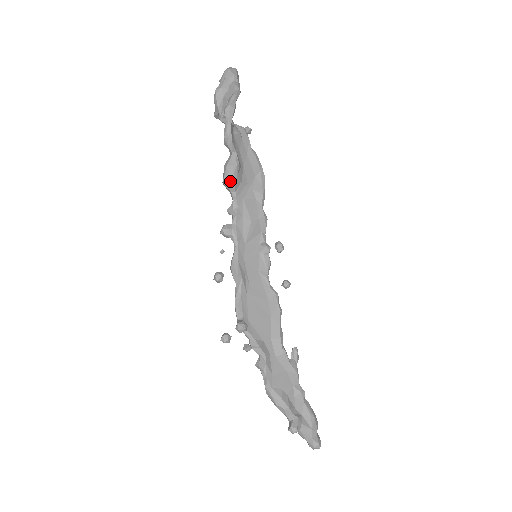
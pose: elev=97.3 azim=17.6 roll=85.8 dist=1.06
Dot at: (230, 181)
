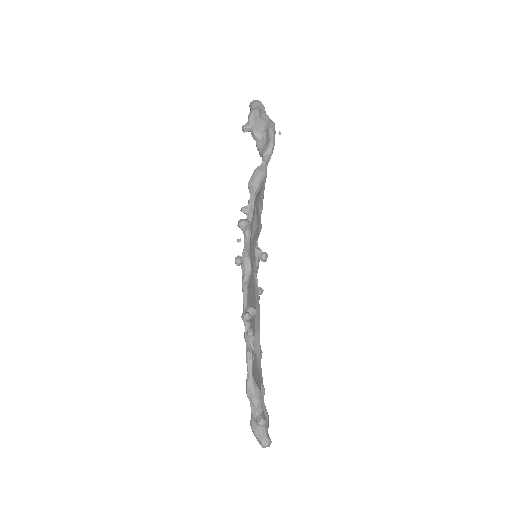
Dot at: (260, 184)
